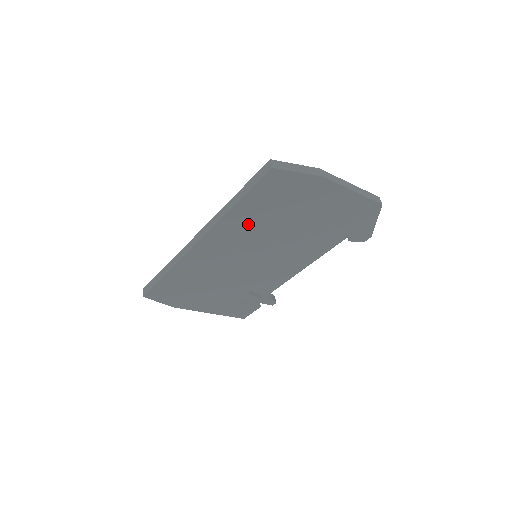
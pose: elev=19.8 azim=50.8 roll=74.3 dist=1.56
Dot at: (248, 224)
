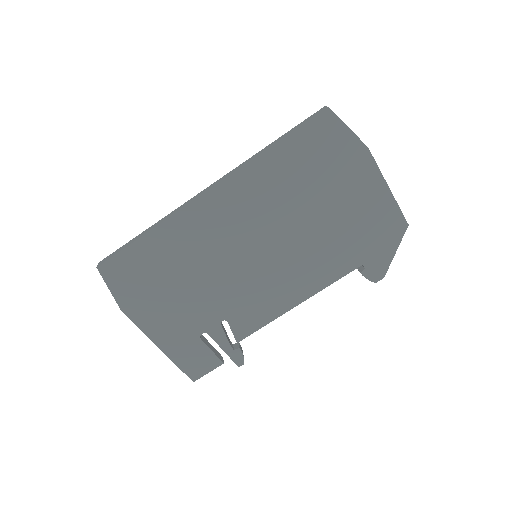
Dot at: (272, 187)
